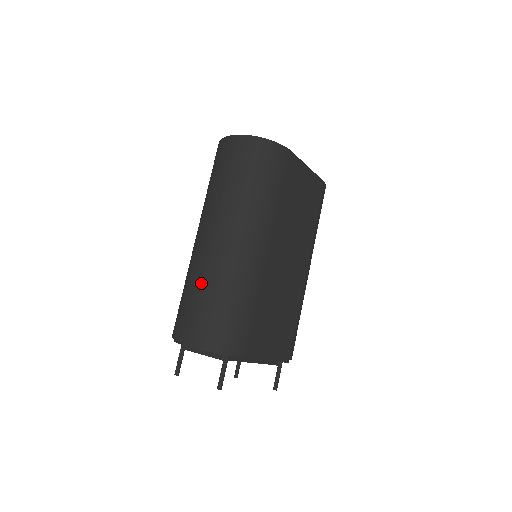
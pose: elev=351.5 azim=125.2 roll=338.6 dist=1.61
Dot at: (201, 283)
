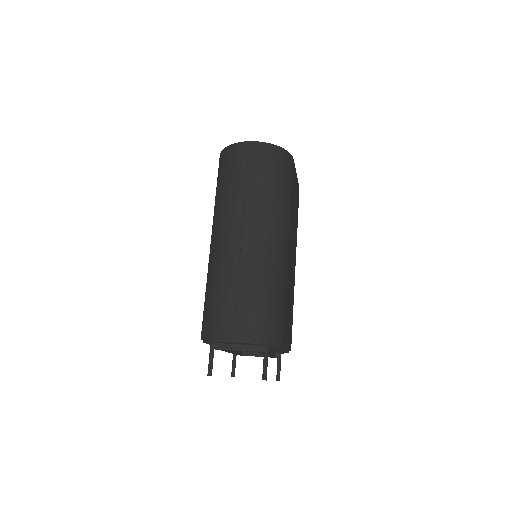
Dot at: (240, 280)
